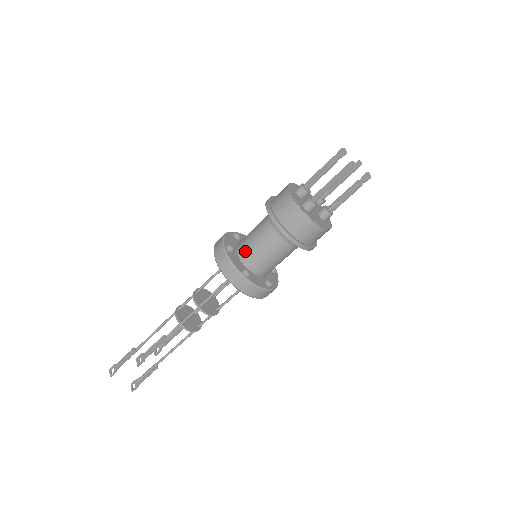
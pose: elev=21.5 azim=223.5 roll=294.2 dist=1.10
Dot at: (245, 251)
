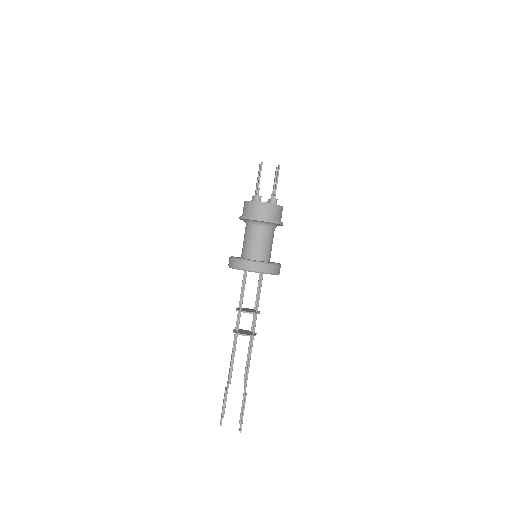
Dot at: (242, 251)
